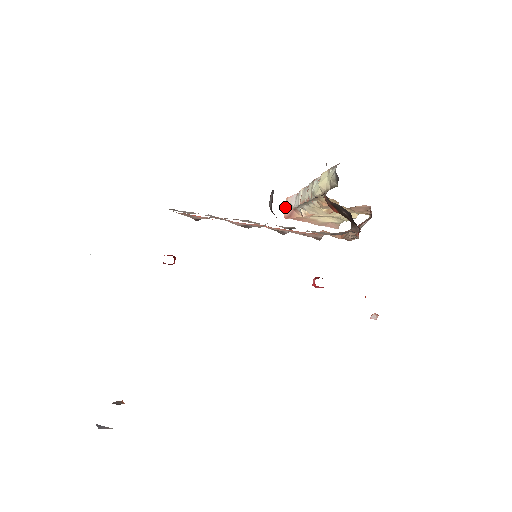
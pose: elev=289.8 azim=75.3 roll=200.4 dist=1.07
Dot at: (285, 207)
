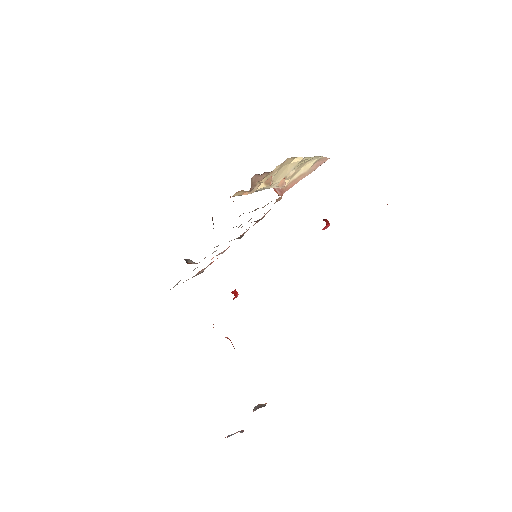
Dot at: occluded
